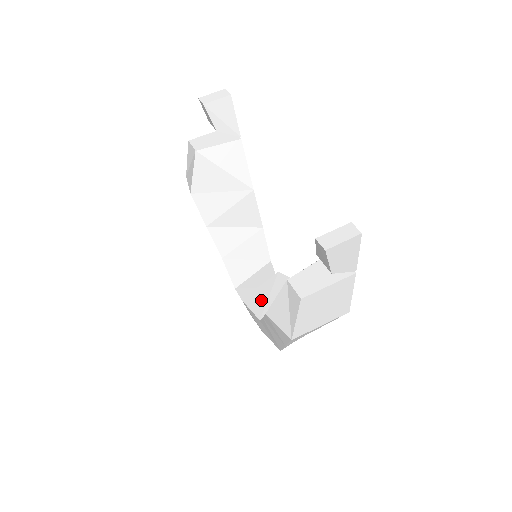
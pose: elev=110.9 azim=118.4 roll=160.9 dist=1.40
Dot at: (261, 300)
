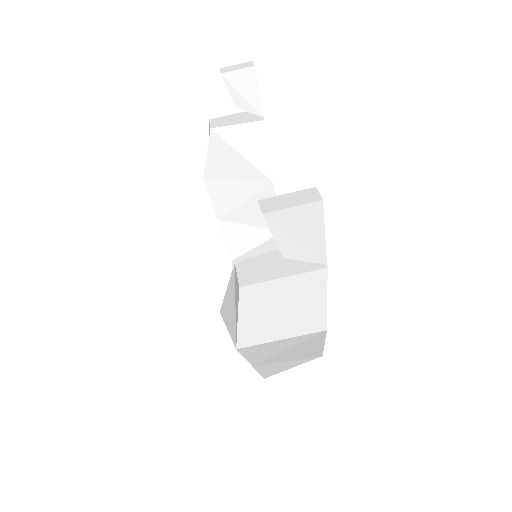
Dot at: occluded
